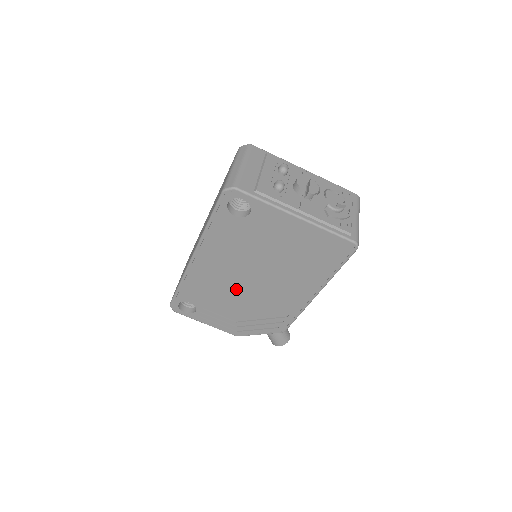
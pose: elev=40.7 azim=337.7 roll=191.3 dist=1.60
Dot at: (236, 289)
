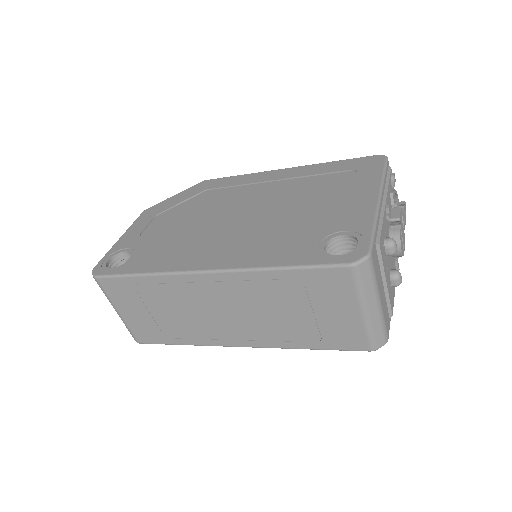
Dot at: occluded
